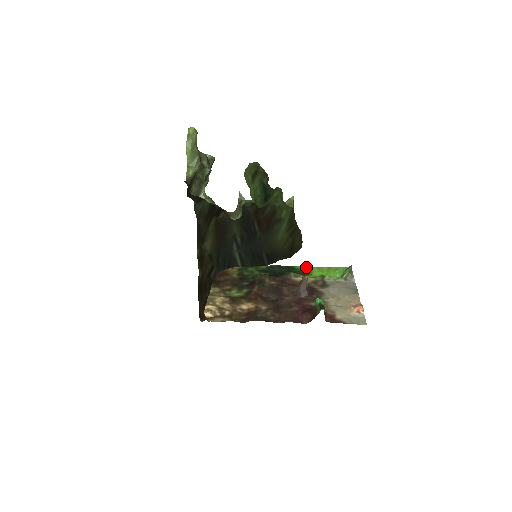
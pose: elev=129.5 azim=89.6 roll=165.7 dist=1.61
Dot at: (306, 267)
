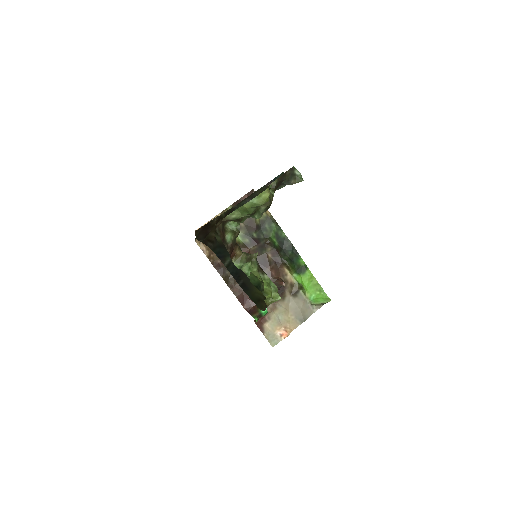
Dot at: (306, 267)
